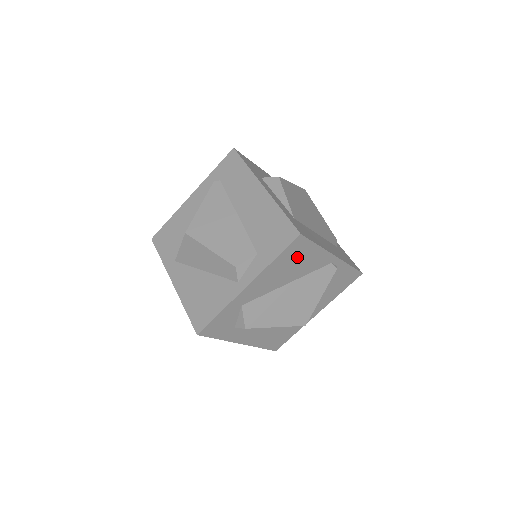
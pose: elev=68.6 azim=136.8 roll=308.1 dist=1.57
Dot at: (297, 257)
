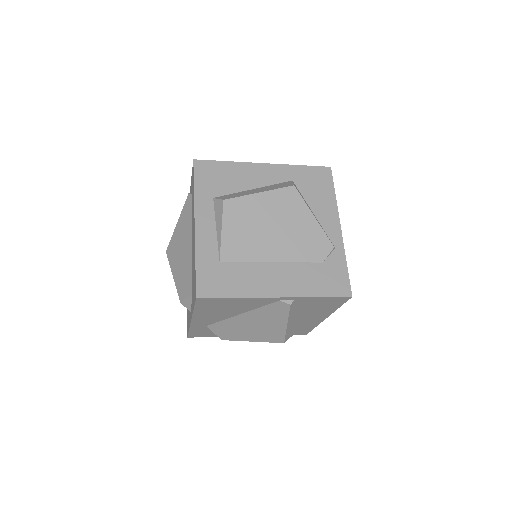
Dot at: (221, 305)
